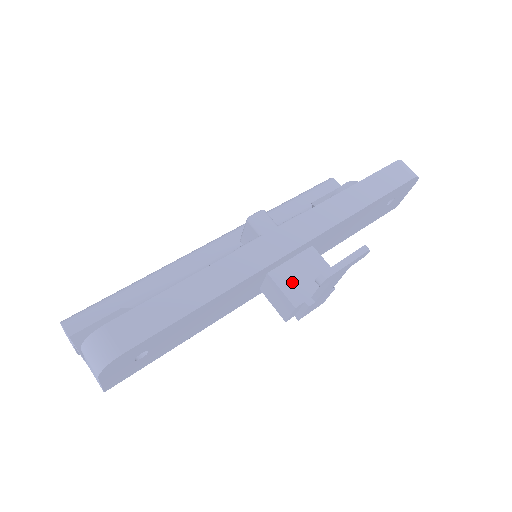
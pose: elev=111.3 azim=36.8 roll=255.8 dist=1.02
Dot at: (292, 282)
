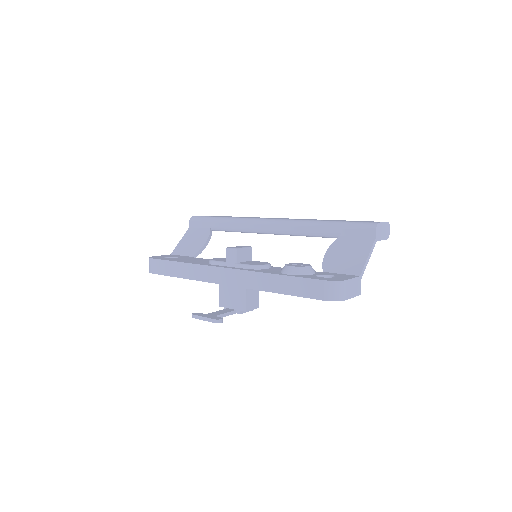
Dot at: (225, 295)
